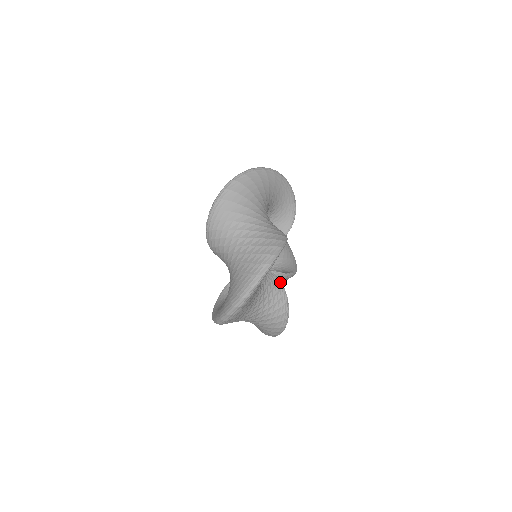
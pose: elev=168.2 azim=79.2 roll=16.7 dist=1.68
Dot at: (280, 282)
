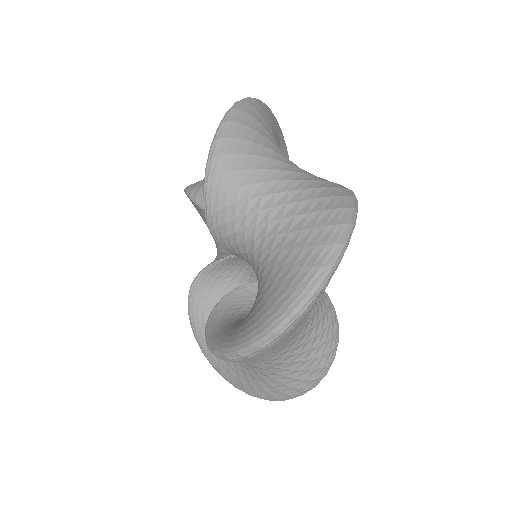
Dot at: occluded
